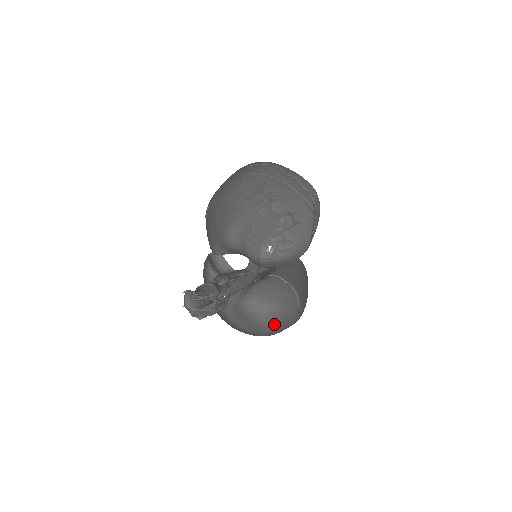
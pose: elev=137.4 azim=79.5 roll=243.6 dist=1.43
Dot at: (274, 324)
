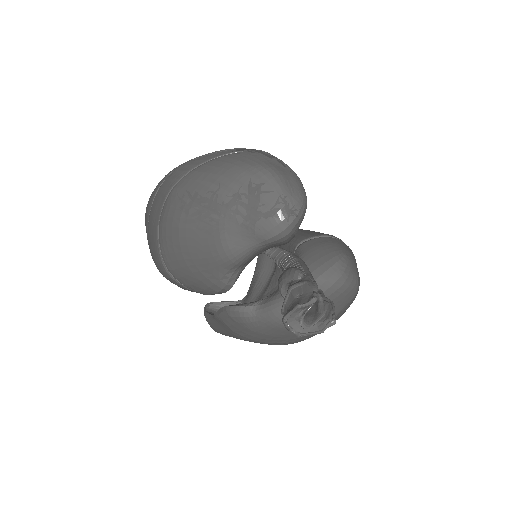
Dot at: (356, 277)
